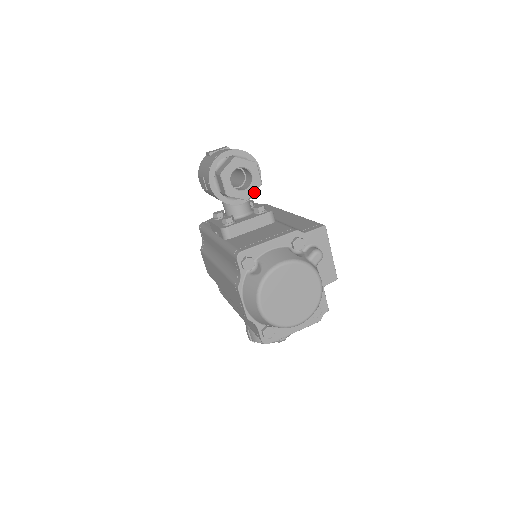
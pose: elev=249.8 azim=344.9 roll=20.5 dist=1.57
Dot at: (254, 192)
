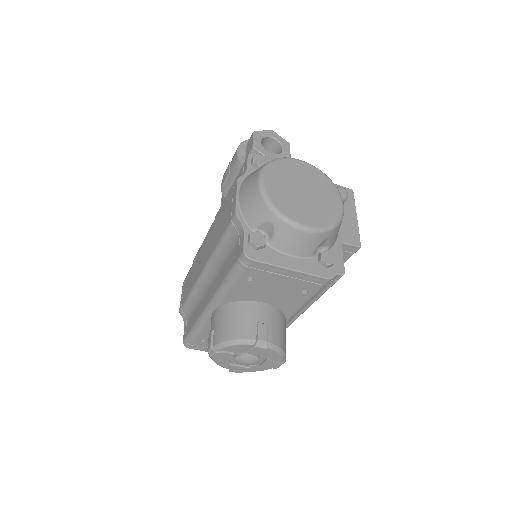
Dot at: occluded
